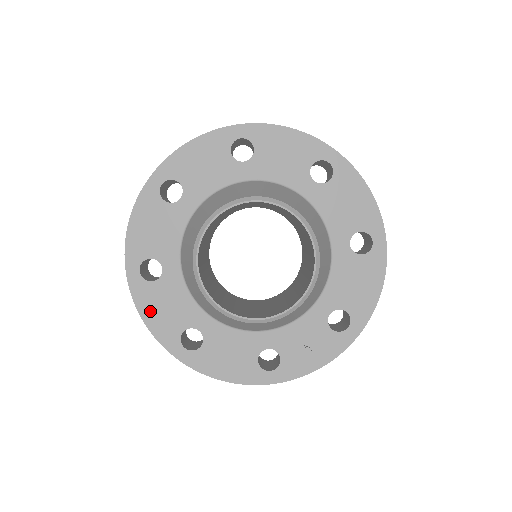
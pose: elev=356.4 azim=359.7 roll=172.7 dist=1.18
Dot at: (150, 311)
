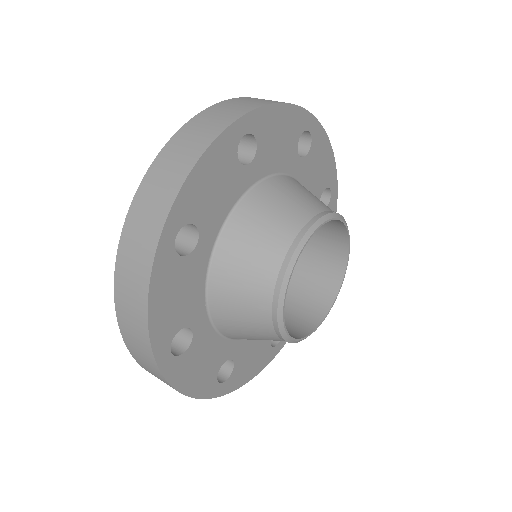
Dot at: (188, 380)
